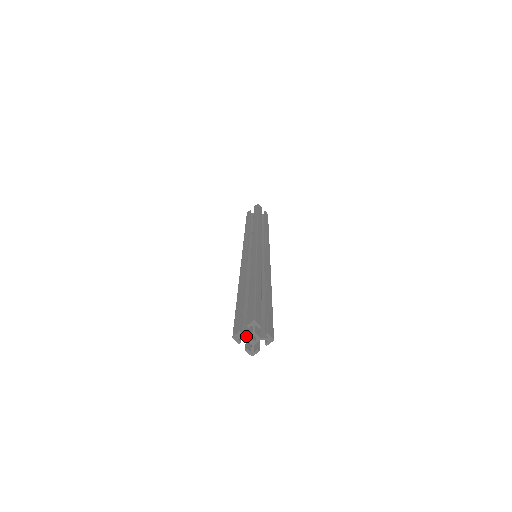
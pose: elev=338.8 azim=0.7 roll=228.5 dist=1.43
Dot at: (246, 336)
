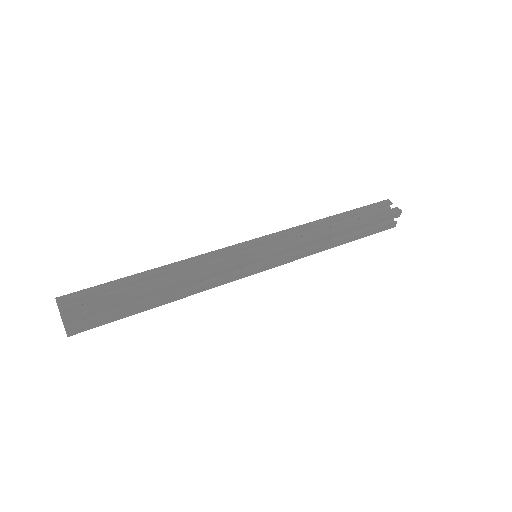
Dot at: occluded
